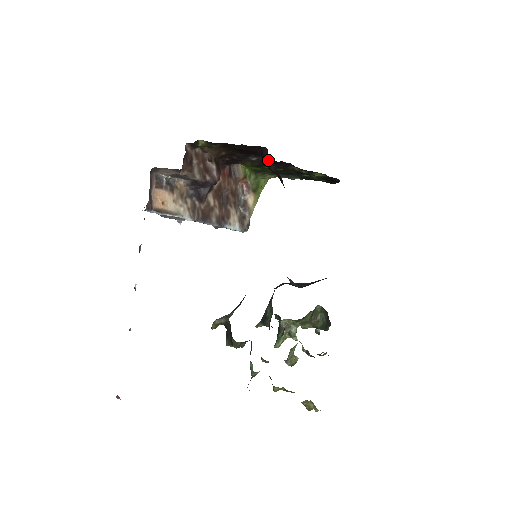
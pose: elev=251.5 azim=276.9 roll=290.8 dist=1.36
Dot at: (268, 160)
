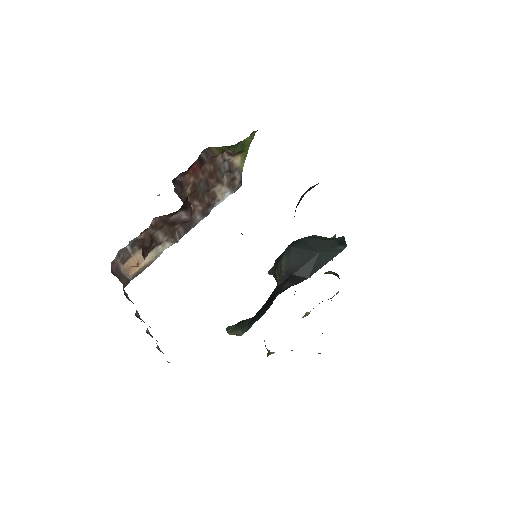
Dot at: occluded
